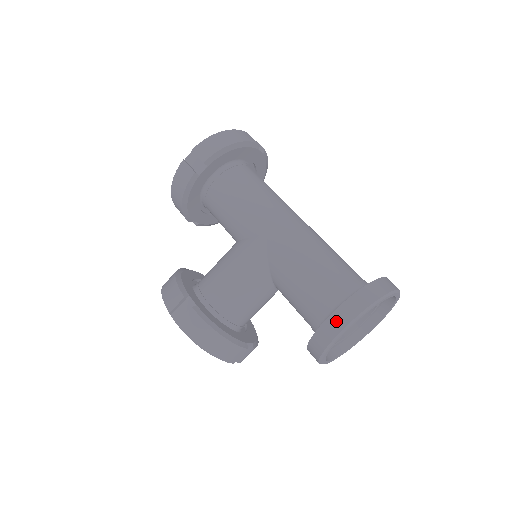
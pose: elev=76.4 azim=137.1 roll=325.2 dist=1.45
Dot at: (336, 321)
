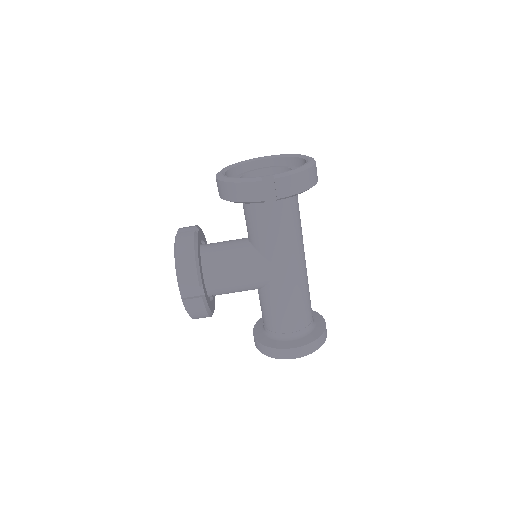
Dot at: (290, 353)
